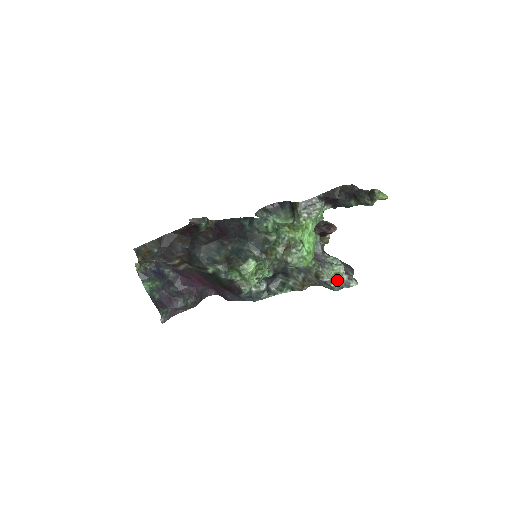
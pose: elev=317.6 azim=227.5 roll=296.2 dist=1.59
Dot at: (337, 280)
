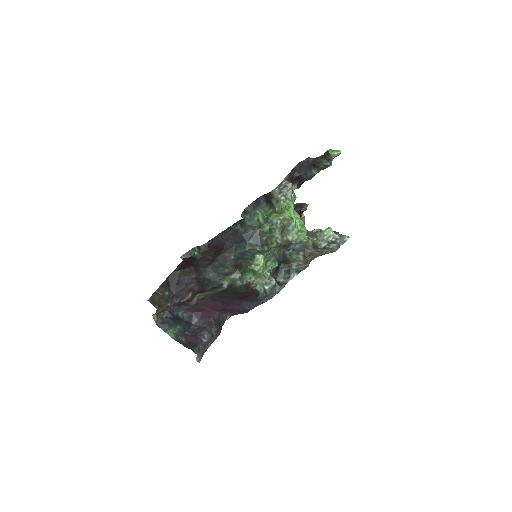
Dot at: (332, 242)
